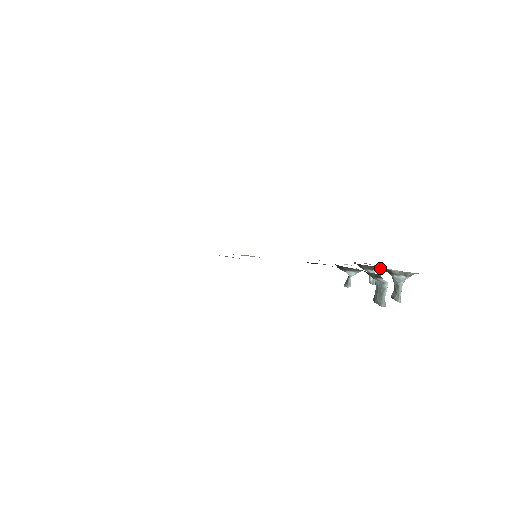
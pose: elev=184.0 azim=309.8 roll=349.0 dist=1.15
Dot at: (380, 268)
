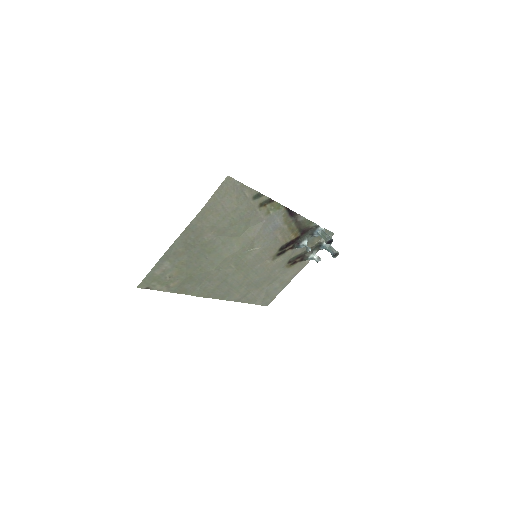
Dot at: (315, 246)
